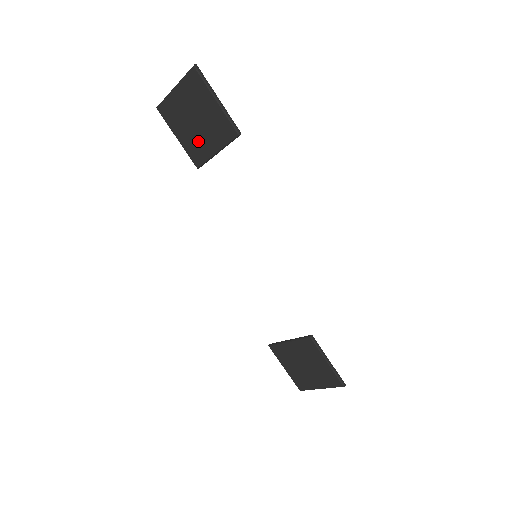
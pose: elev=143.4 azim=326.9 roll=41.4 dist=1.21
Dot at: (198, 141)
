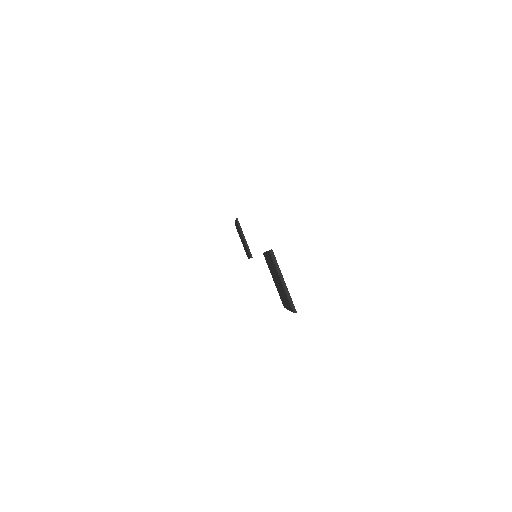
Dot at: (272, 271)
